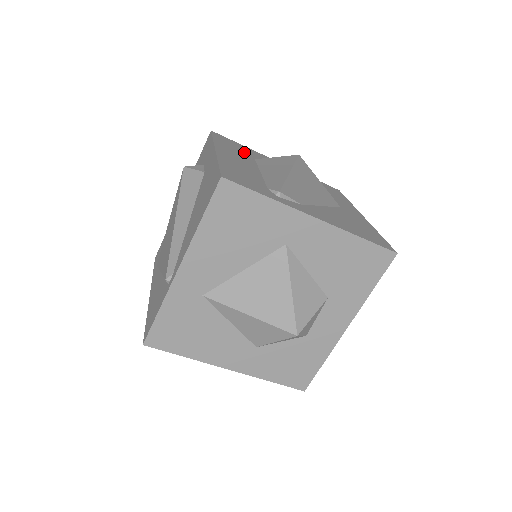
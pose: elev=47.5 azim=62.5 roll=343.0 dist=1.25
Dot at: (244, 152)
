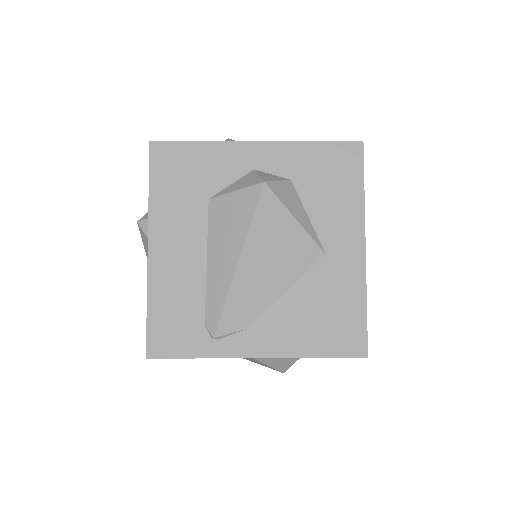
Dot at: (194, 186)
